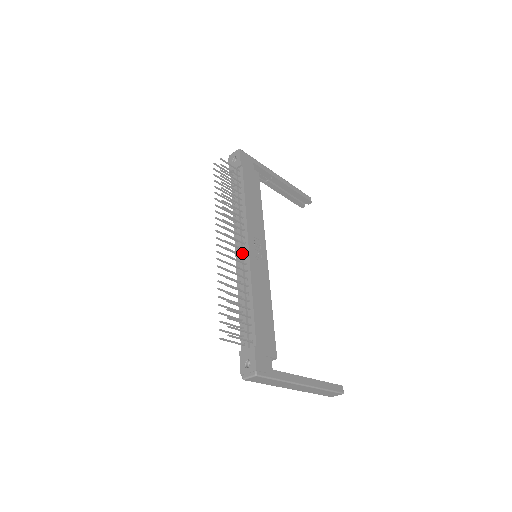
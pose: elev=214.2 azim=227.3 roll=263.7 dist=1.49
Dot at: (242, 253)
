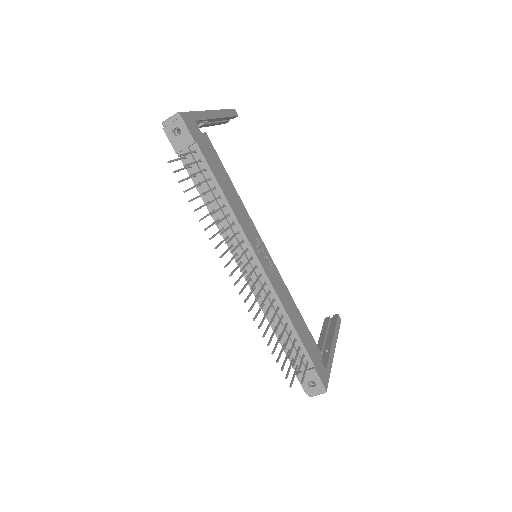
Dot at: occluded
